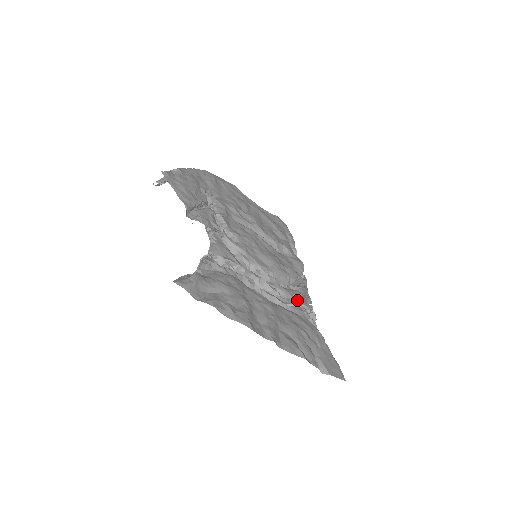
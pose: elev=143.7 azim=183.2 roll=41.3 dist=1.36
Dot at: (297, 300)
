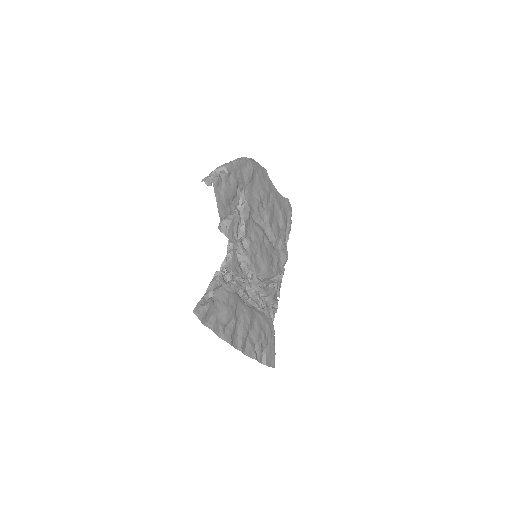
Dot at: (270, 298)
